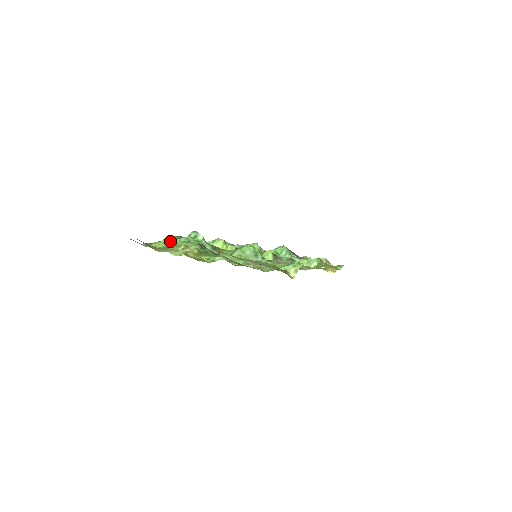
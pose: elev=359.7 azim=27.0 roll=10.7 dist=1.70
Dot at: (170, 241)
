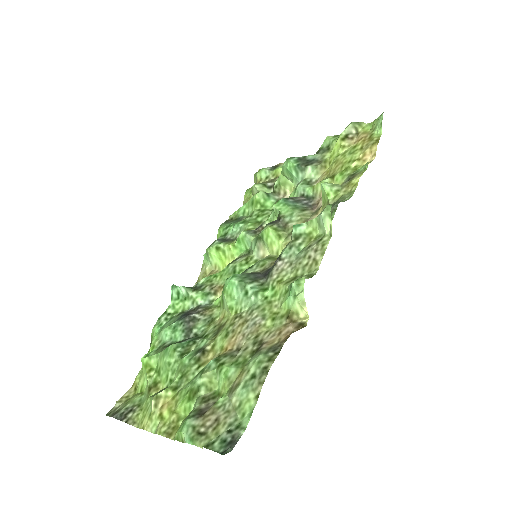
Dot at: (149, 366)
